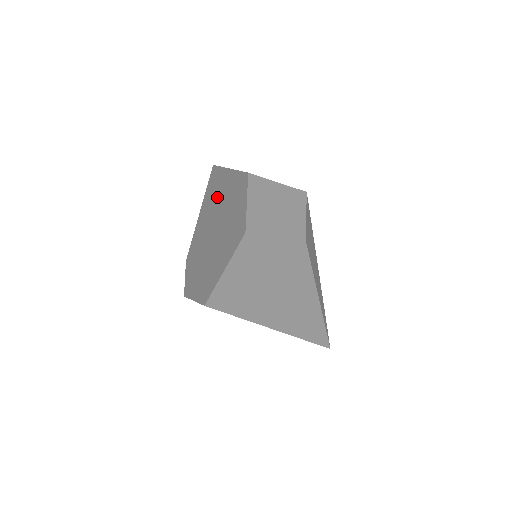
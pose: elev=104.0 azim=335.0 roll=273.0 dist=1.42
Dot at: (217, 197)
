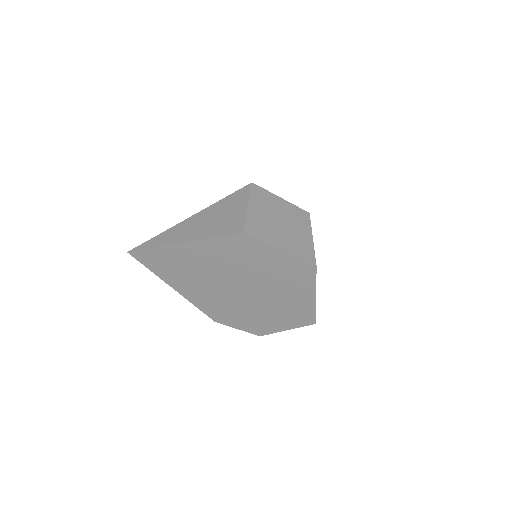
Dot at: (199, 268)
